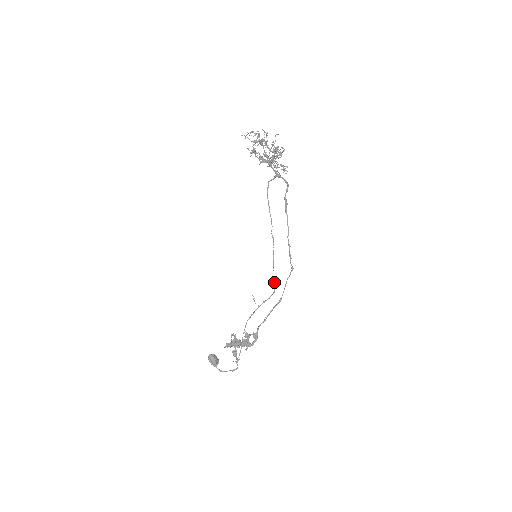
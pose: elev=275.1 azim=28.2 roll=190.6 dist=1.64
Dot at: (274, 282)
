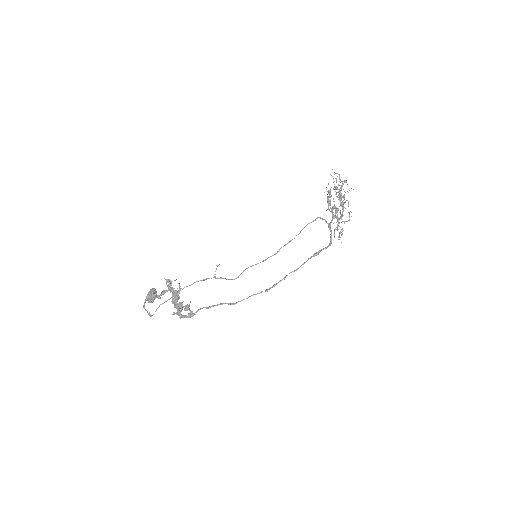
Dot at: (242, 272)
